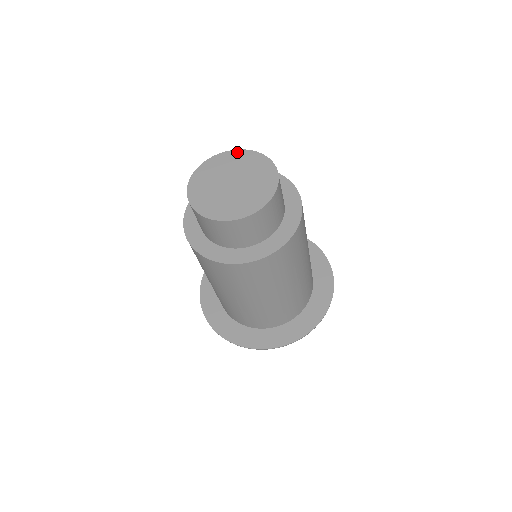
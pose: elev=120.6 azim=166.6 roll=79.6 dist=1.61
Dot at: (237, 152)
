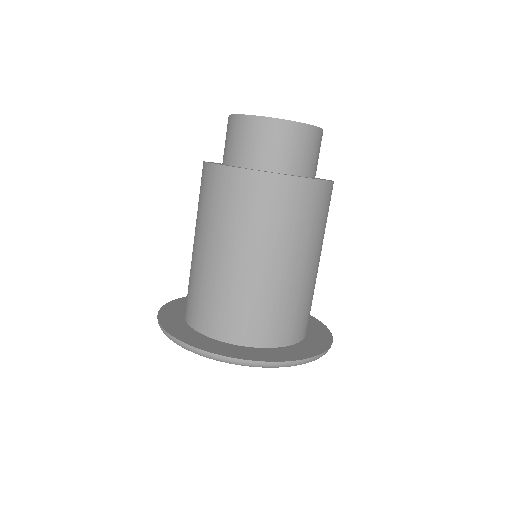
Dot at: occluded
